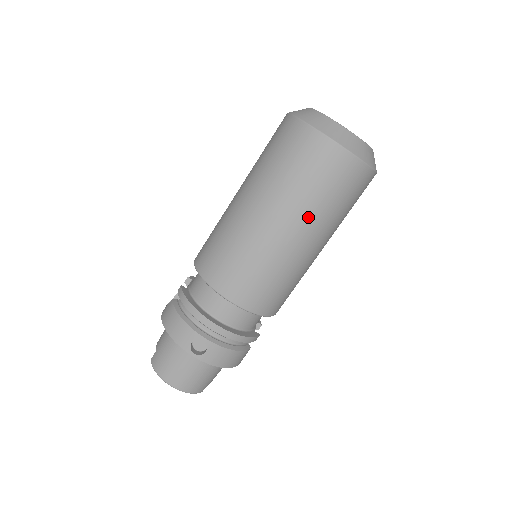
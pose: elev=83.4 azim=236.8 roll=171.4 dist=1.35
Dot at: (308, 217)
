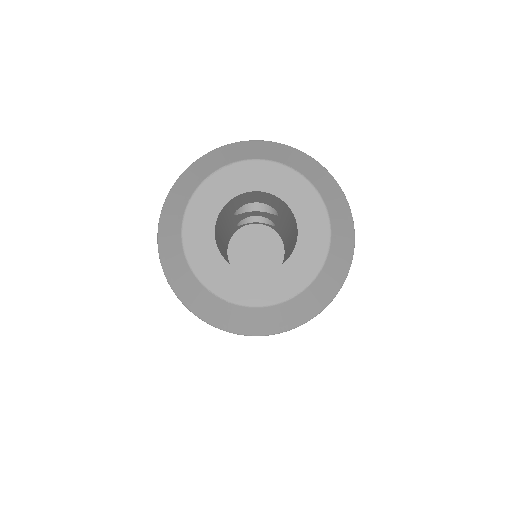
Dot at: occluded
